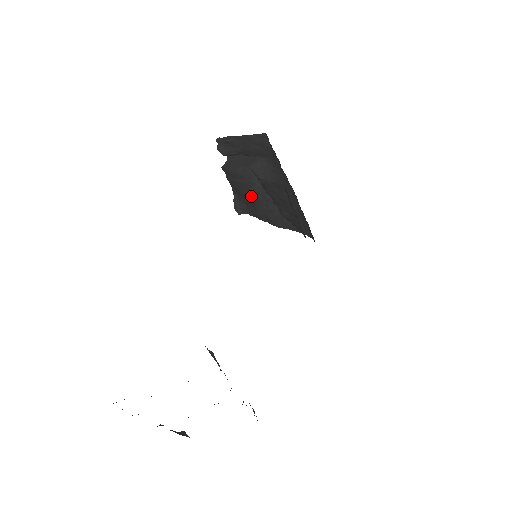
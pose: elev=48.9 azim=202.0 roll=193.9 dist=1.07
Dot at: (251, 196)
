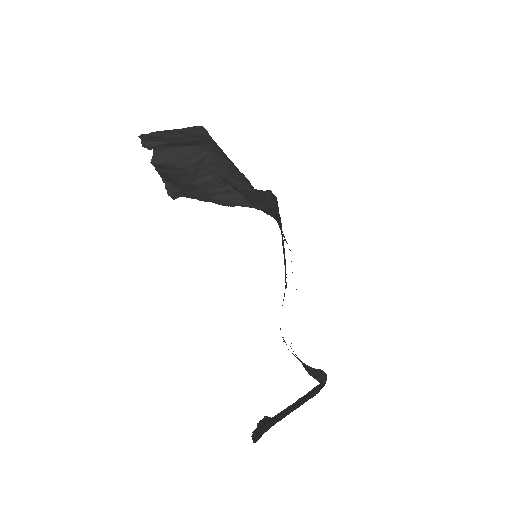
Dot at: (193, 184)
